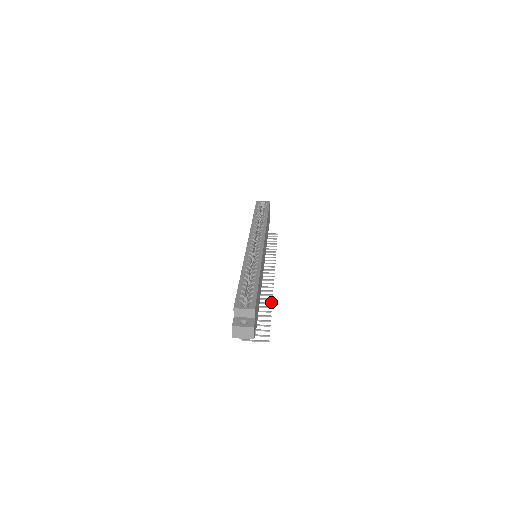
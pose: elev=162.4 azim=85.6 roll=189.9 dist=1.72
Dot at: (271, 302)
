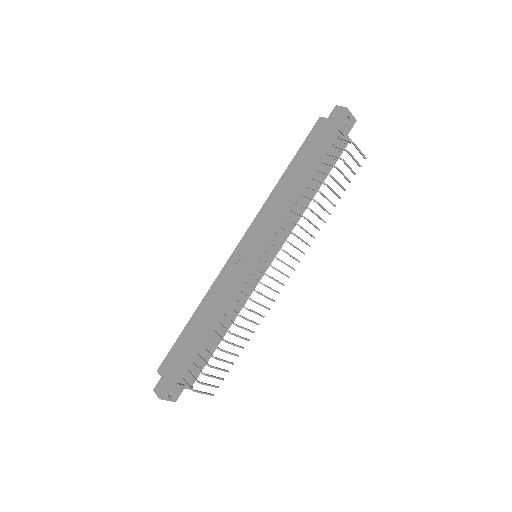
Dot at: occluded
